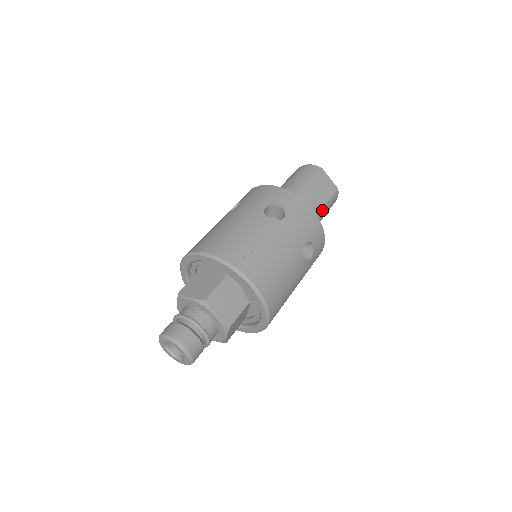
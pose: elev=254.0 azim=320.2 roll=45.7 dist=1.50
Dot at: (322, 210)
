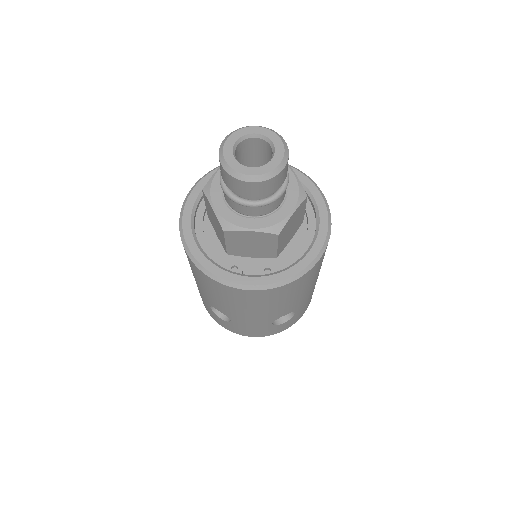
Dot at: occluded
